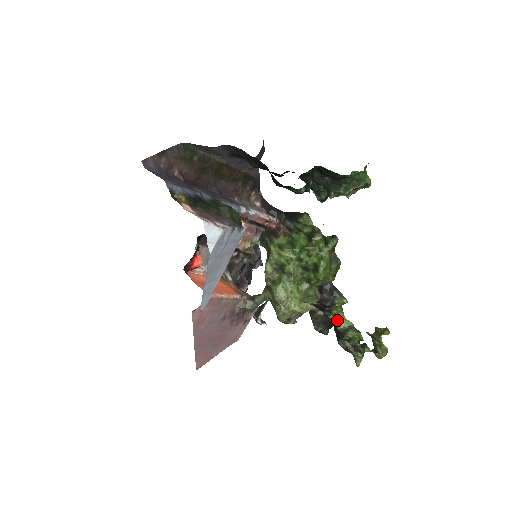
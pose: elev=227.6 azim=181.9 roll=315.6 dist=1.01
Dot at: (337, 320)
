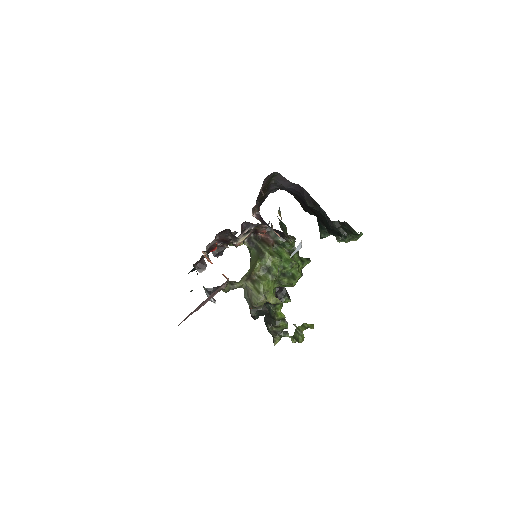
Dot at: (276, 312)
